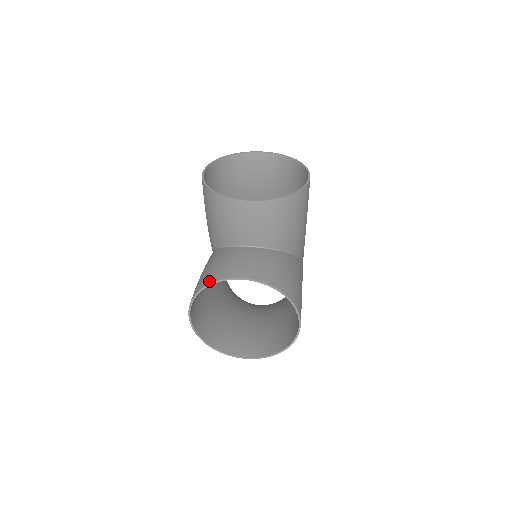
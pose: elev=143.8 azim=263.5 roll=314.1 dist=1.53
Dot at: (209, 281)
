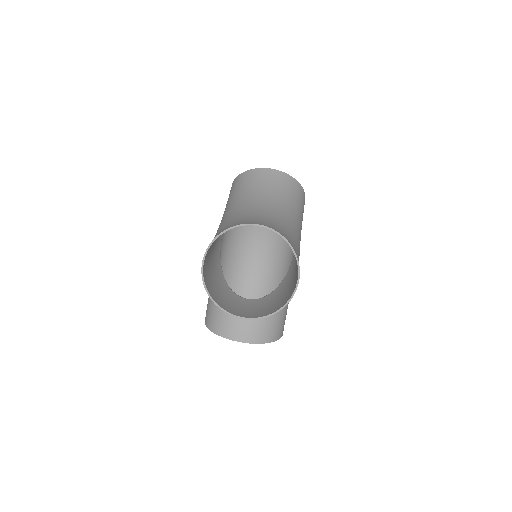
Dot at: (217, 332)
